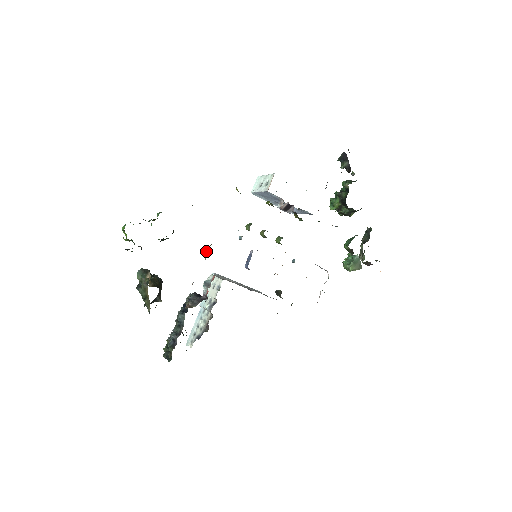
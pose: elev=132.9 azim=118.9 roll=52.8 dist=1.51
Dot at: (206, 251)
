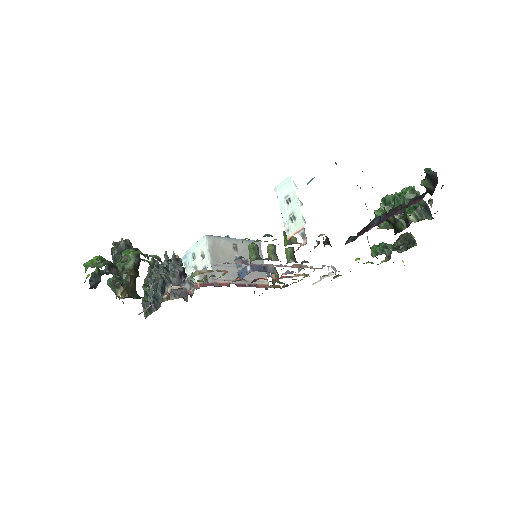
Dot at: (191, 274)
